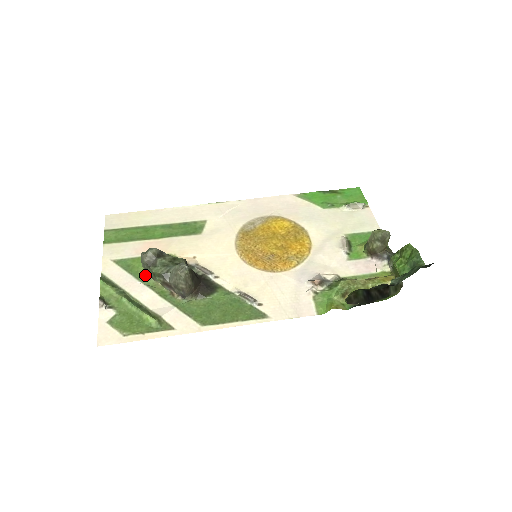
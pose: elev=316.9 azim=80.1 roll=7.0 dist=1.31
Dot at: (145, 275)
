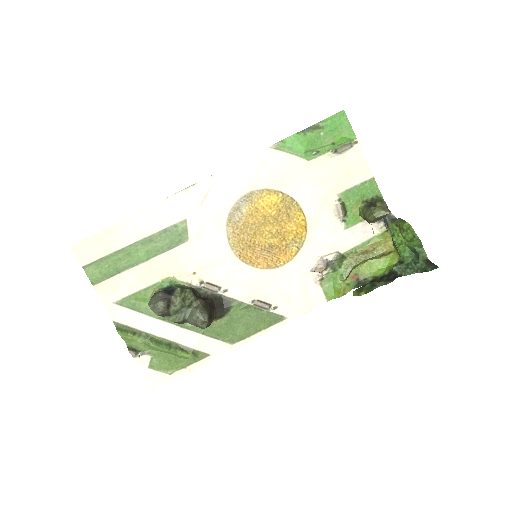
Dot at: occluded
